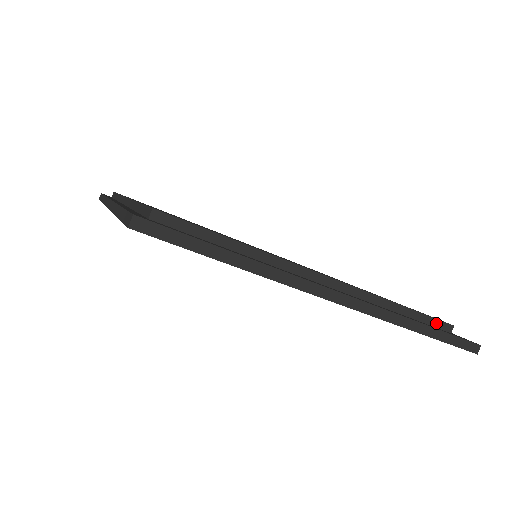
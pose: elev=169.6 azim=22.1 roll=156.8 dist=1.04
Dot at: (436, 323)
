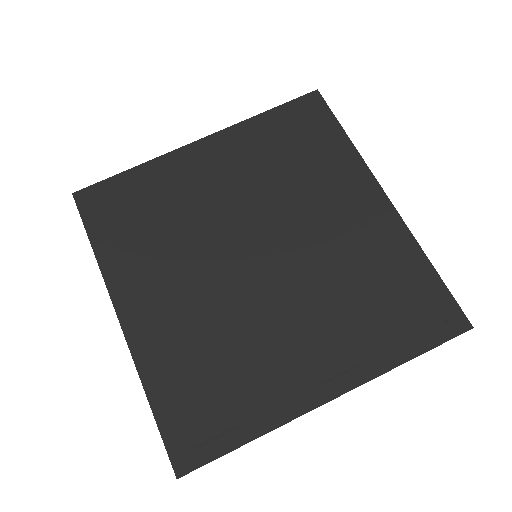
Dot at: (429, 329)
